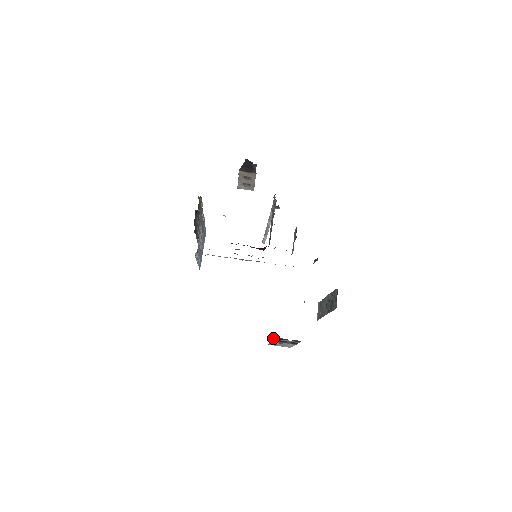
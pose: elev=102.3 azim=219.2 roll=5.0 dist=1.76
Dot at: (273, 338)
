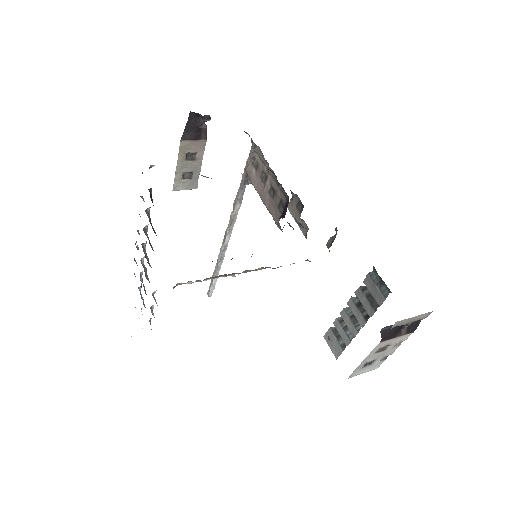
Dot at: (384, 332)
